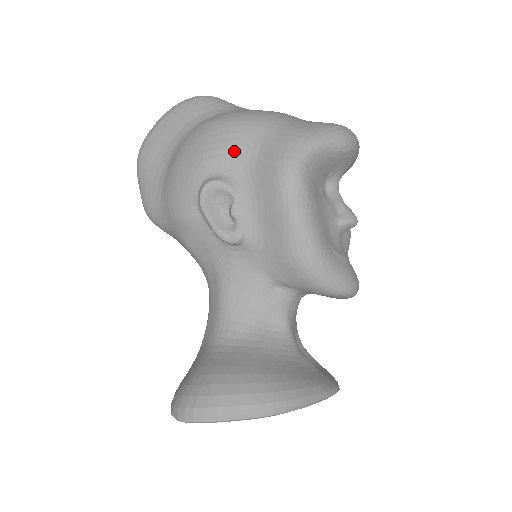
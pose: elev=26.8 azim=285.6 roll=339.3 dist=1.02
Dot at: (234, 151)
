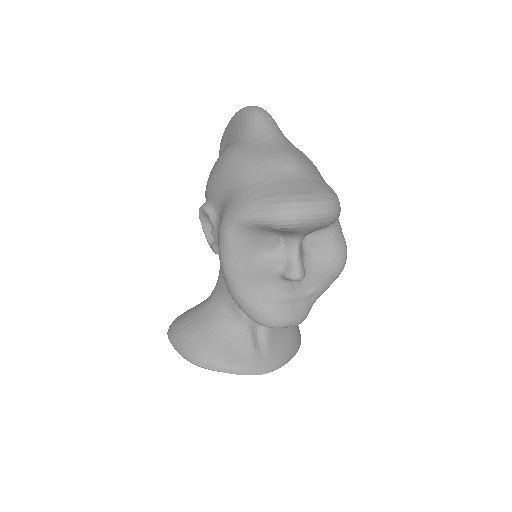
Dot at: (218, 191)
